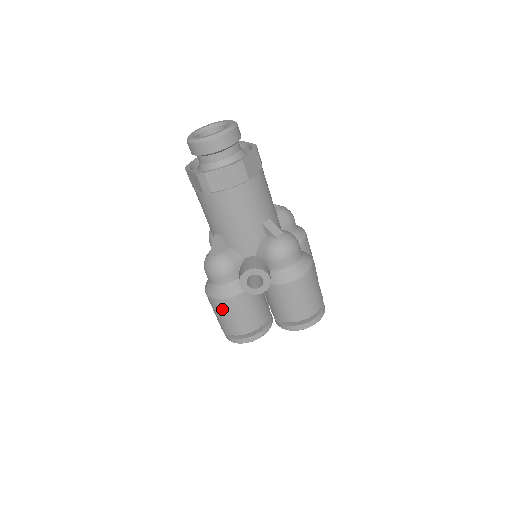
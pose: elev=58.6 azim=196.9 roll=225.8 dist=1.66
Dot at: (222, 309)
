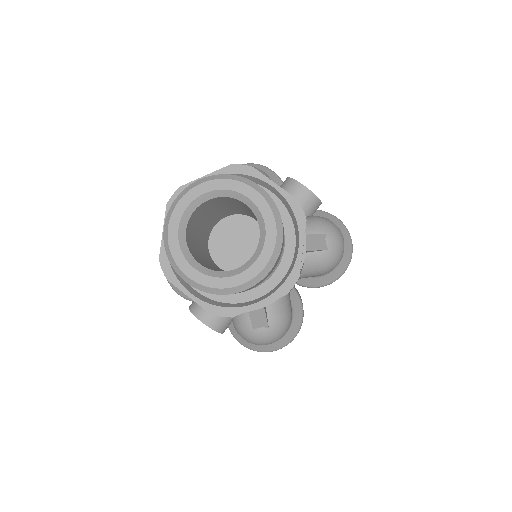
Dot at: occluded
